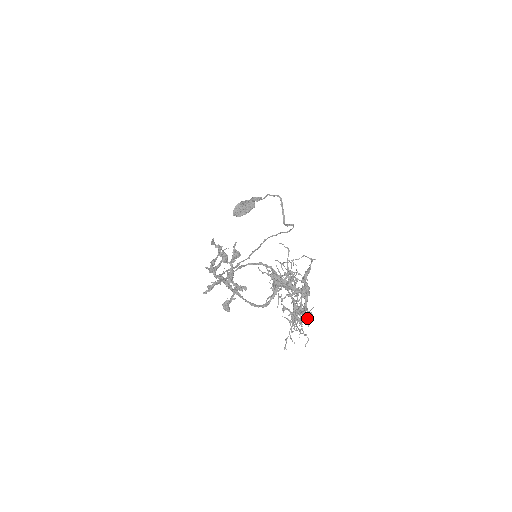
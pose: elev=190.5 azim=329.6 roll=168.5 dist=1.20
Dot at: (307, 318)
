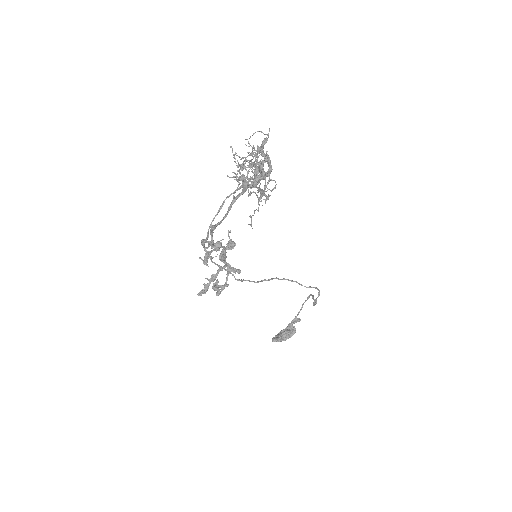
Dot at: (272, 189)
